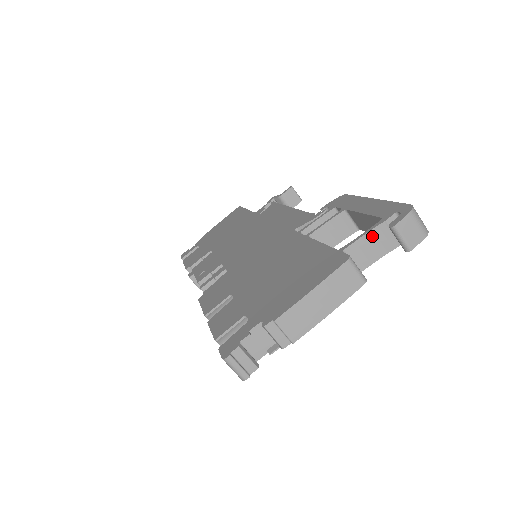
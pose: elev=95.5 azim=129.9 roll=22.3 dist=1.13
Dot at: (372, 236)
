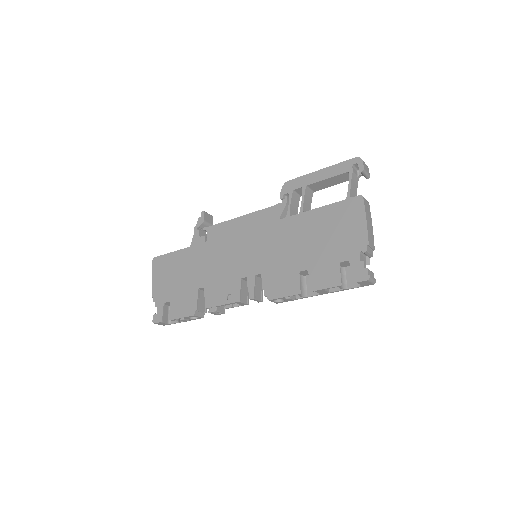
Dot at: (352, 182)
